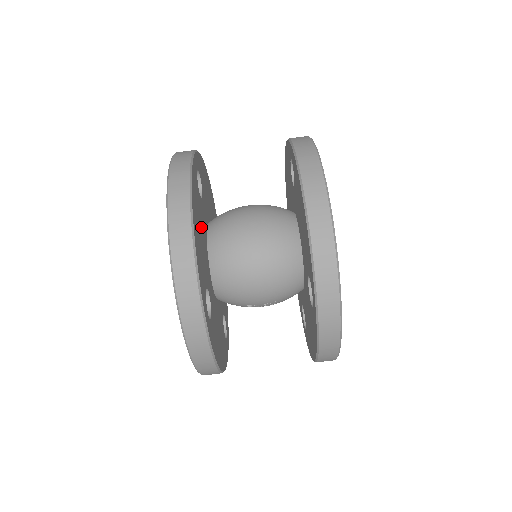
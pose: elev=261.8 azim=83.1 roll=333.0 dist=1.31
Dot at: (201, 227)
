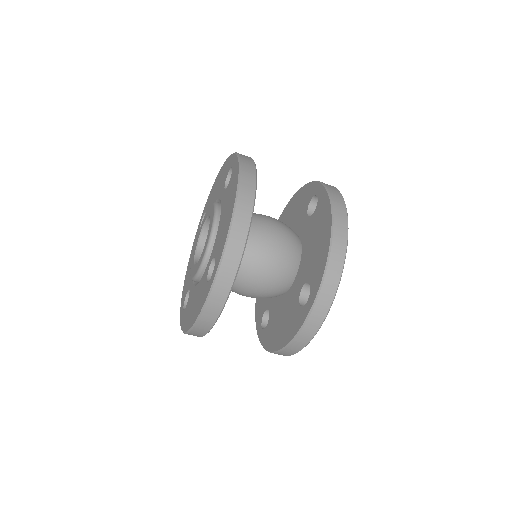
Dot at: occluded
